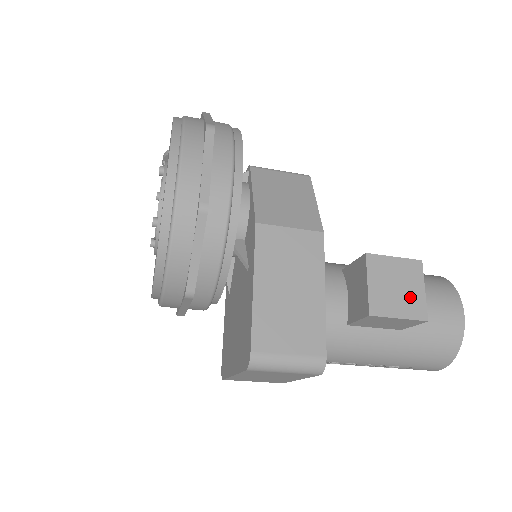
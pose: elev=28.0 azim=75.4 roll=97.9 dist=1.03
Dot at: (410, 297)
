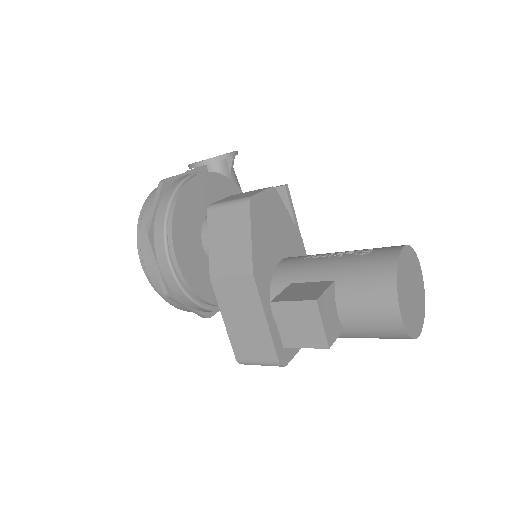
Dot at: (311, 332)
